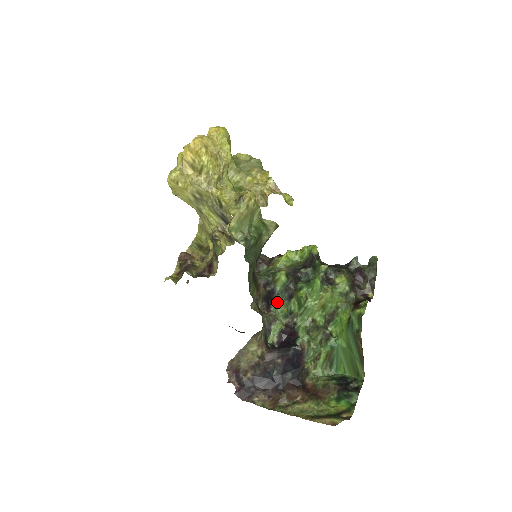
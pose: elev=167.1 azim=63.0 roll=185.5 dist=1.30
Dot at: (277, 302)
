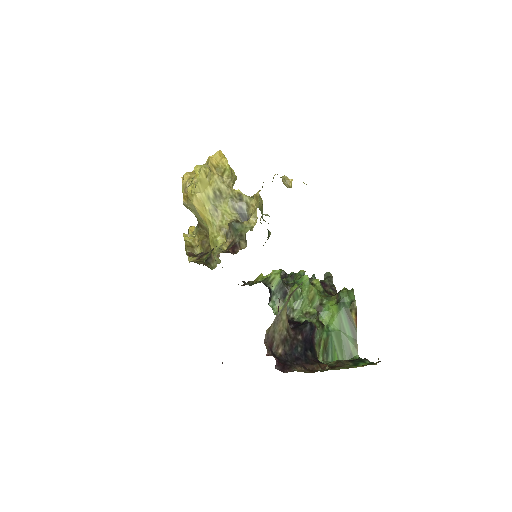
Dot at: (272, 303)
